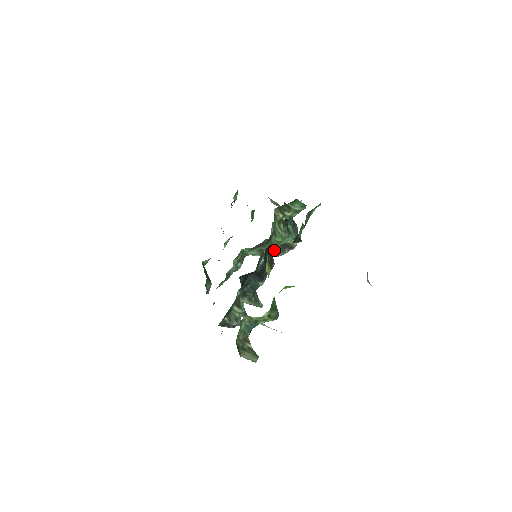
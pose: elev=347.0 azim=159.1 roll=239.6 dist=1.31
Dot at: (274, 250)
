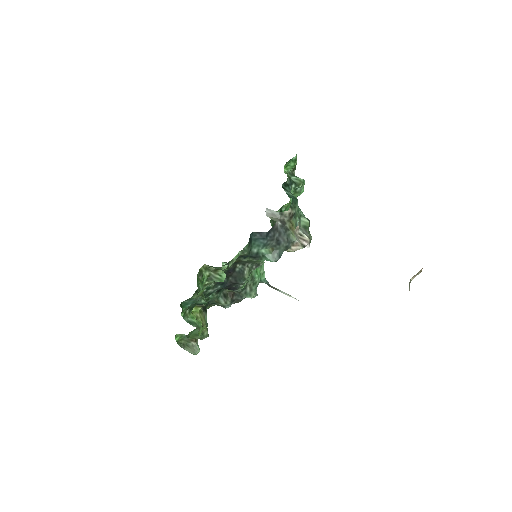
Dot at: occluded
